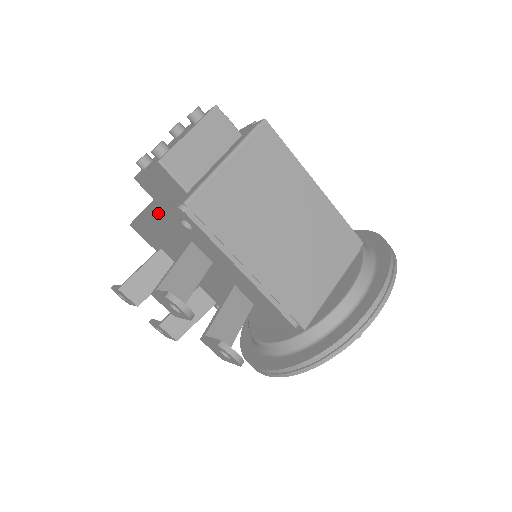
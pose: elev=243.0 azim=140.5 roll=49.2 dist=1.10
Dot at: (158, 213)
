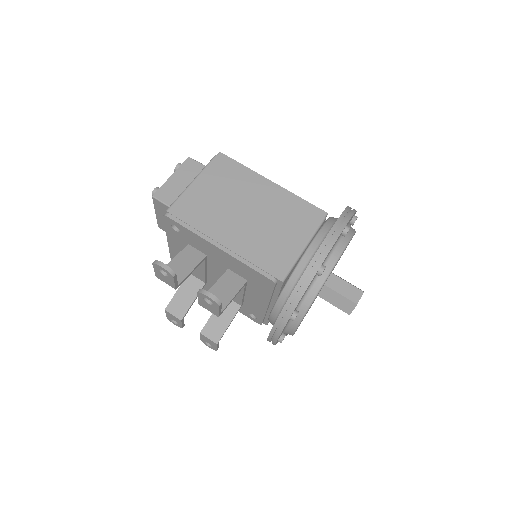
Dot at: (167, 236)
